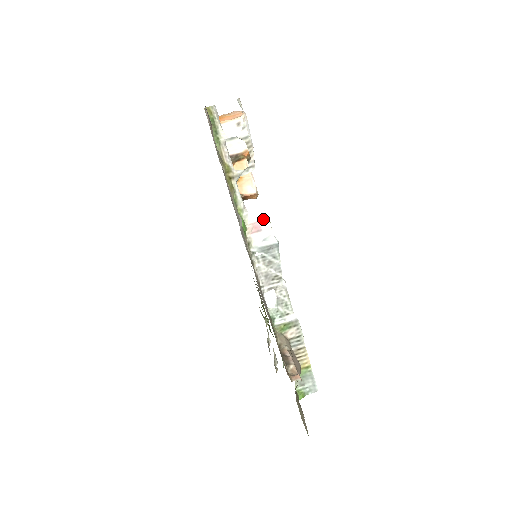
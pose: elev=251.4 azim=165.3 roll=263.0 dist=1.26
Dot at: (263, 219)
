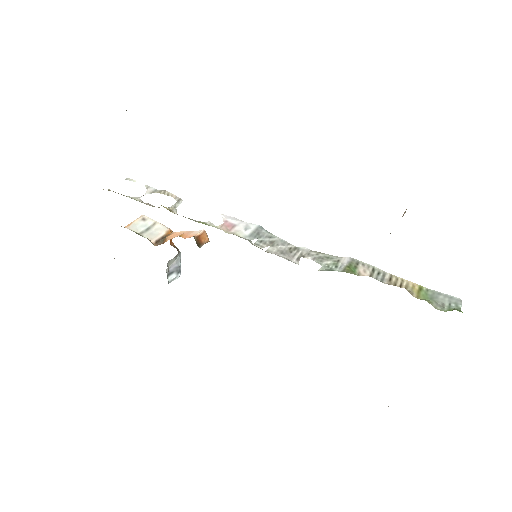
Dot at: (227, 219)
